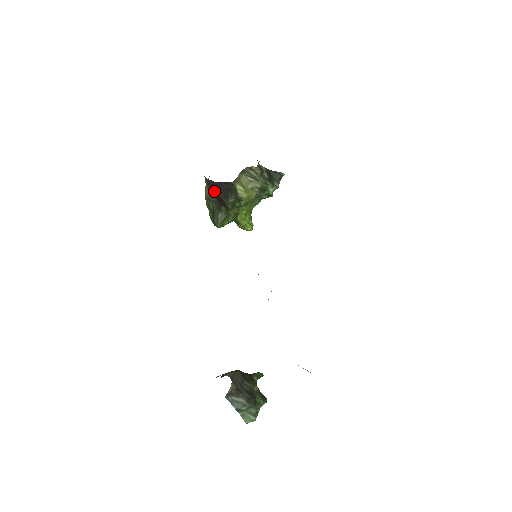
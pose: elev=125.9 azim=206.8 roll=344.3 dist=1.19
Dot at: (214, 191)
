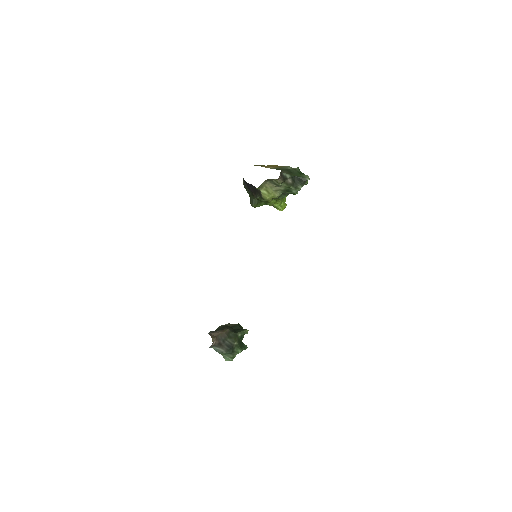
Dot at: (247, 186)
